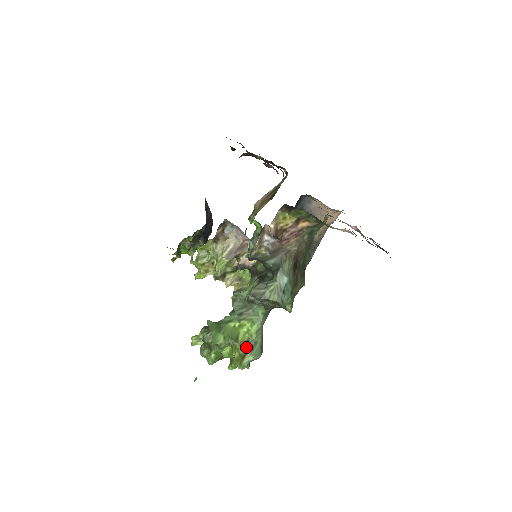
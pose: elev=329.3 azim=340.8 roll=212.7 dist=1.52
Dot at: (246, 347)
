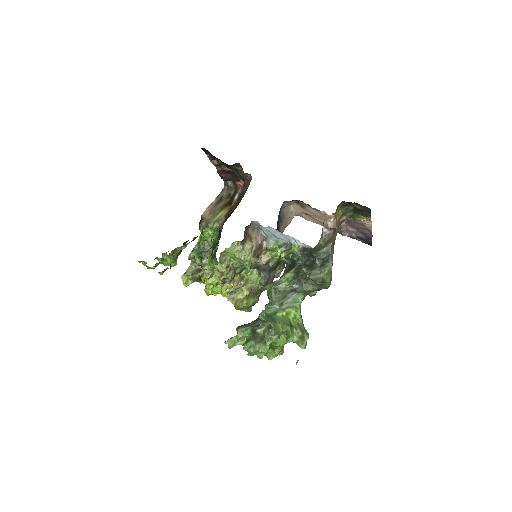
Dot at: (301, 330)
